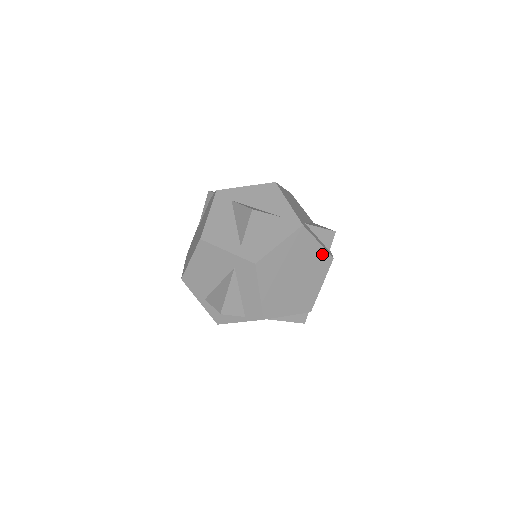
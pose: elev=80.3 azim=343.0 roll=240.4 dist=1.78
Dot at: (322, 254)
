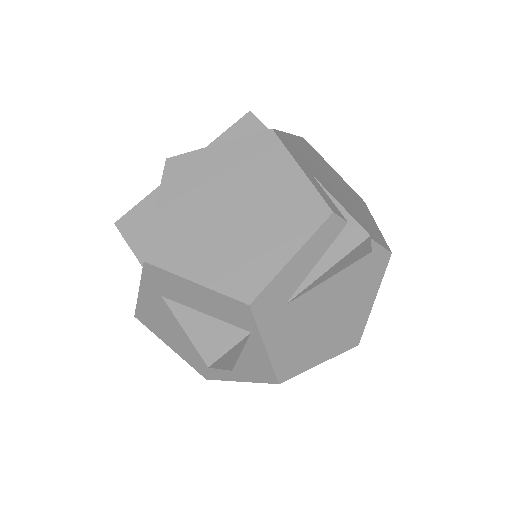
Dot at: (244, 146)
